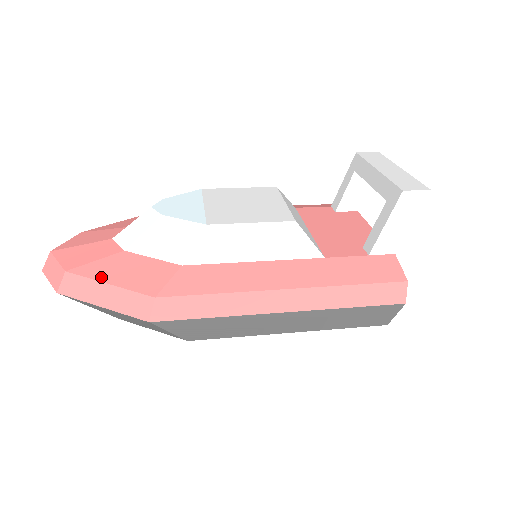
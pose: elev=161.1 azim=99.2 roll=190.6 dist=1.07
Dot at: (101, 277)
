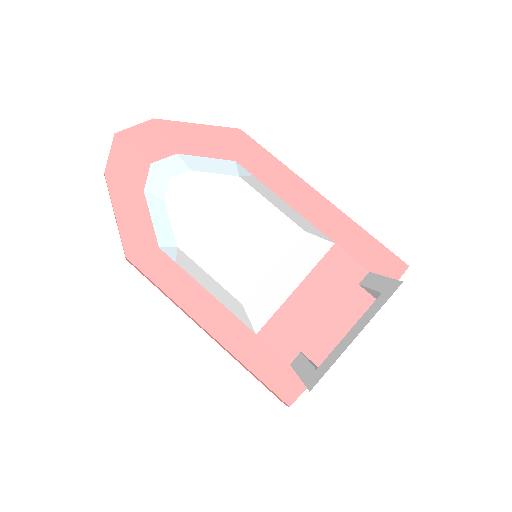
Dot at: (116, 203)
